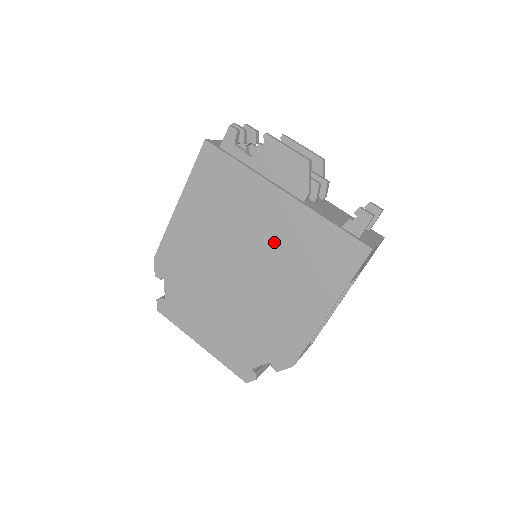
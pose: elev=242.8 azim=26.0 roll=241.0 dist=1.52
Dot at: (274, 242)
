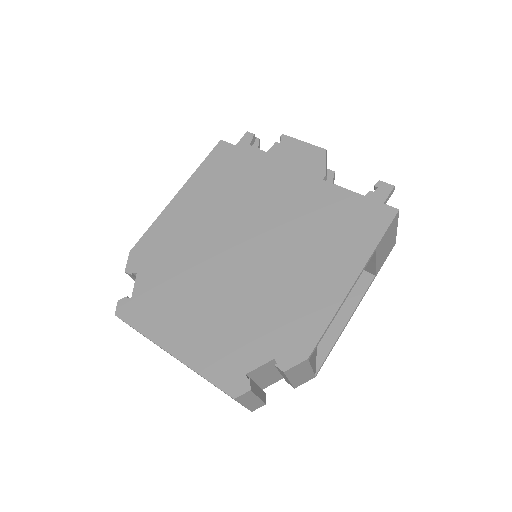
Dot at: (288, 216)
